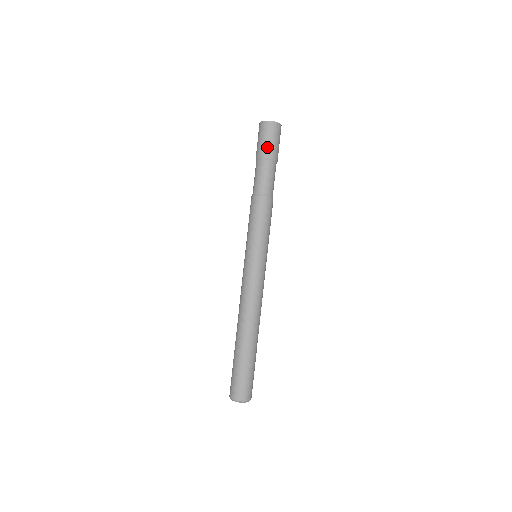
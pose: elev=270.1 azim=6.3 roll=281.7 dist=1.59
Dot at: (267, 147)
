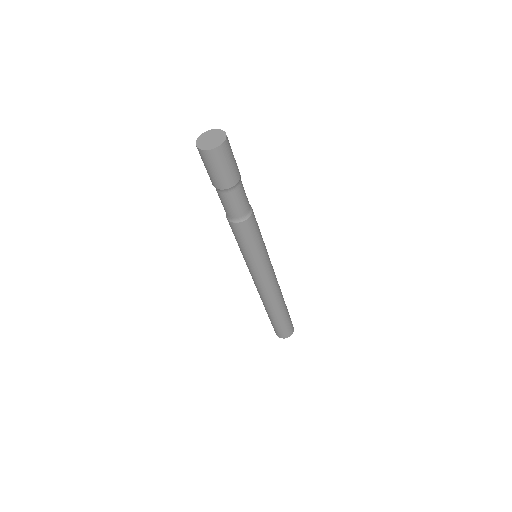
Dot at: (223, 178)
